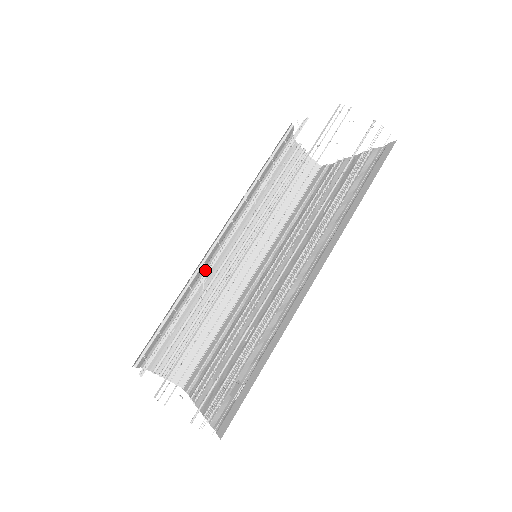
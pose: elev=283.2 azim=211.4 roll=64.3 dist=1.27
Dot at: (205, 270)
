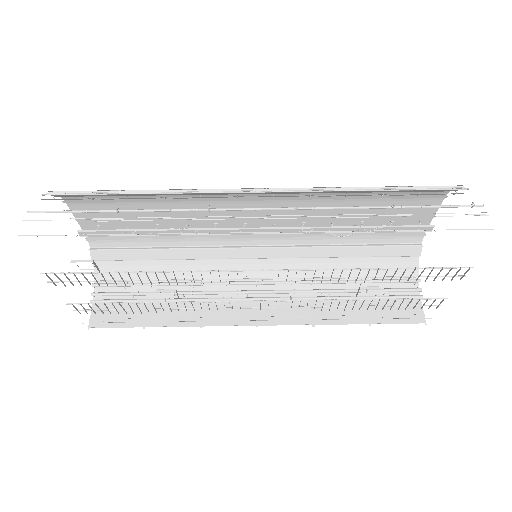
Dot at: (221, 267)
